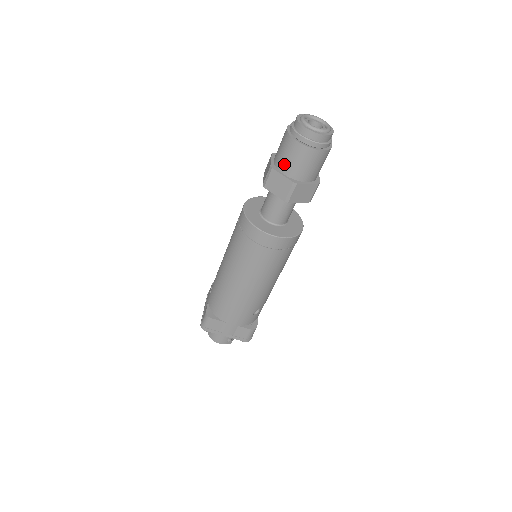
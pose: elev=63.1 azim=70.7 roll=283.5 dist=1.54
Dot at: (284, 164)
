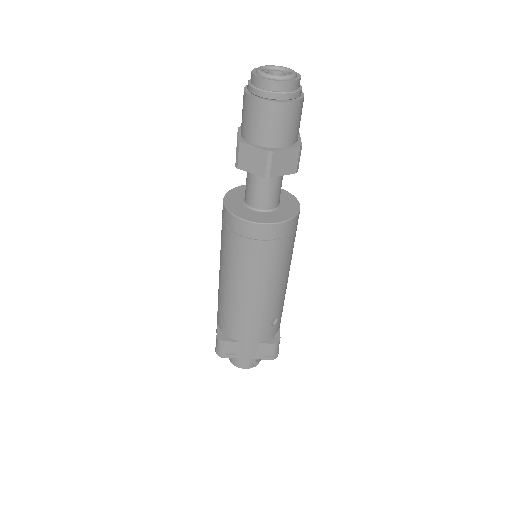
Dot at: (251, 132)
